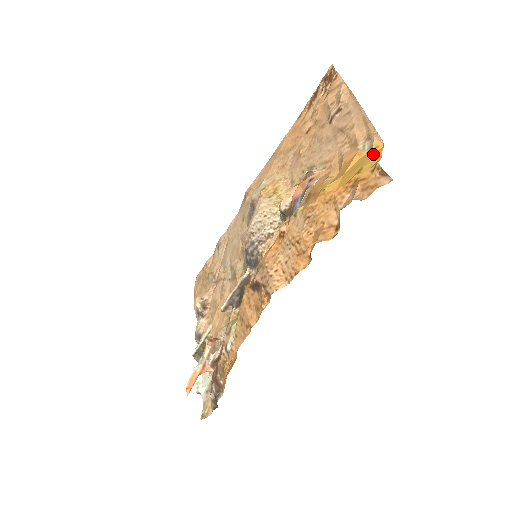
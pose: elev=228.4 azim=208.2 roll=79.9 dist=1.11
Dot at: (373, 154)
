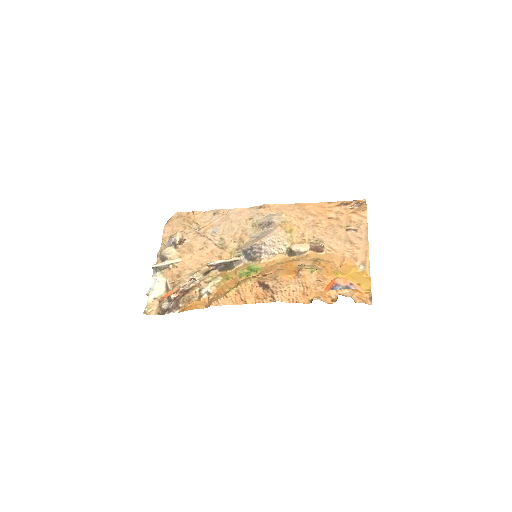
Dot at: (365, 279)
